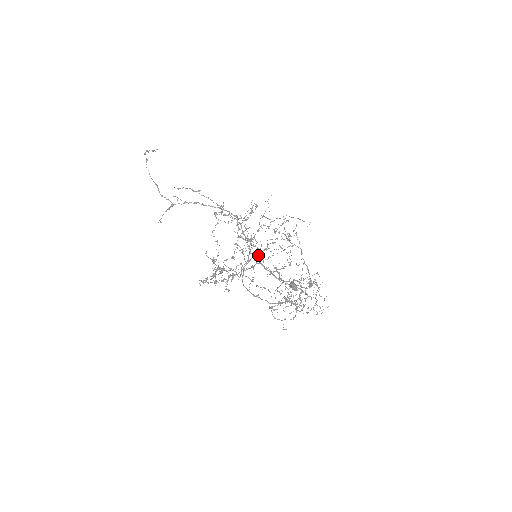
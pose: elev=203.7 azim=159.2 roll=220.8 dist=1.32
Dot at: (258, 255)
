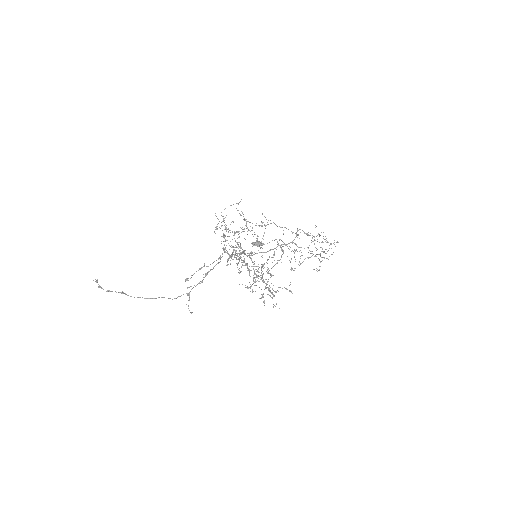
Dot at: (244, 254)
